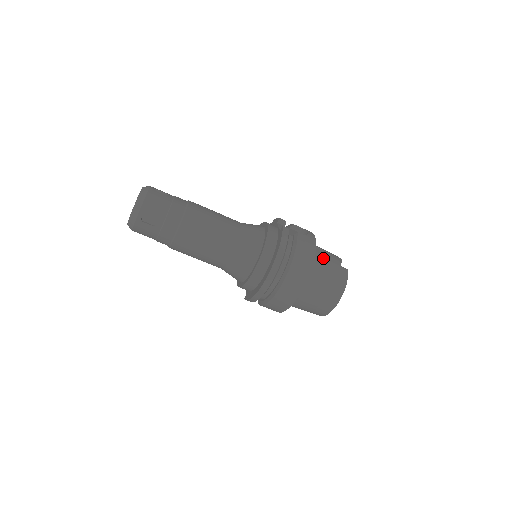
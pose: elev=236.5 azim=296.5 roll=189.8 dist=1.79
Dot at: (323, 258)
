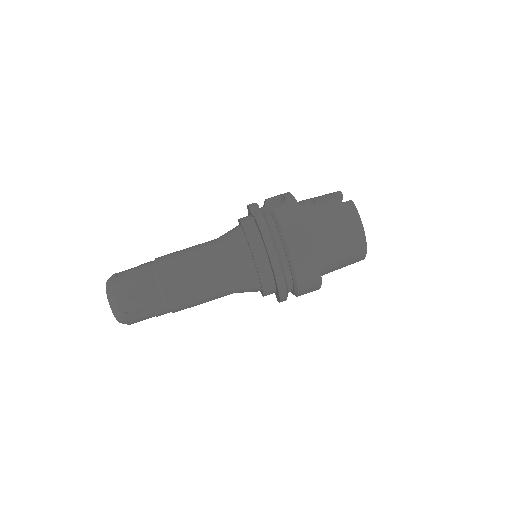
Dot at: (317, 210)
